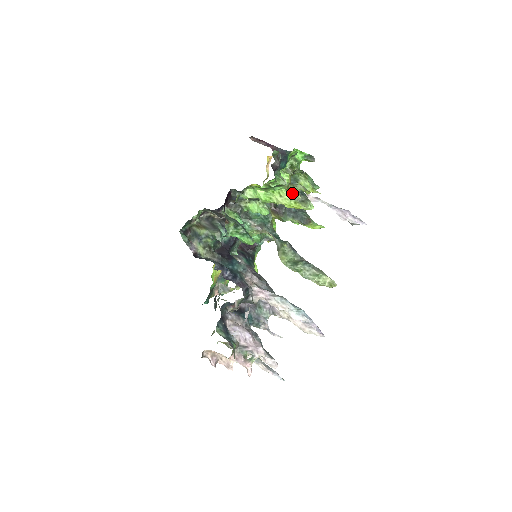
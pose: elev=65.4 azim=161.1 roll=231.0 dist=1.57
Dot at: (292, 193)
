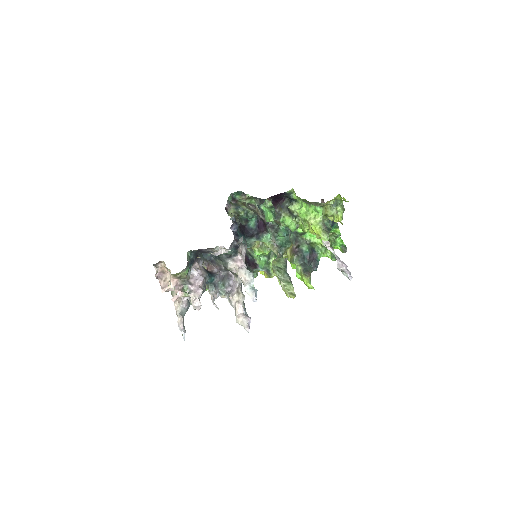
Dot at: (323, 222)
